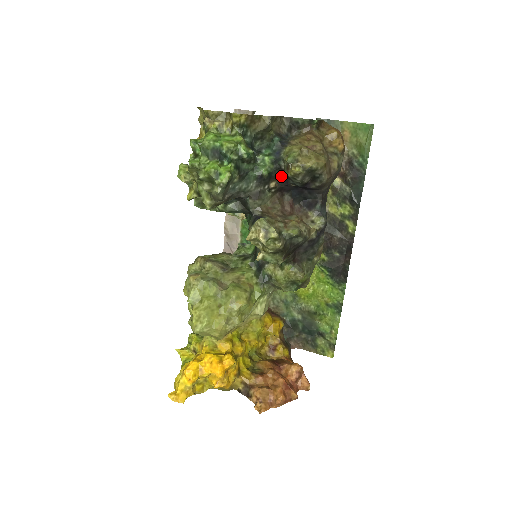
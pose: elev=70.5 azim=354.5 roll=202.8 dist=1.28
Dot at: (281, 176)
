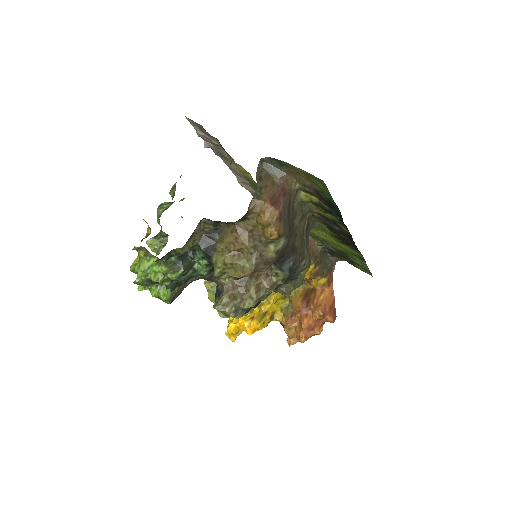
Dot at: occluded
